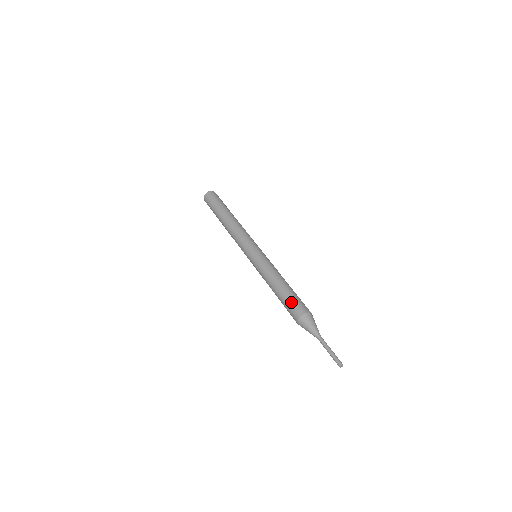
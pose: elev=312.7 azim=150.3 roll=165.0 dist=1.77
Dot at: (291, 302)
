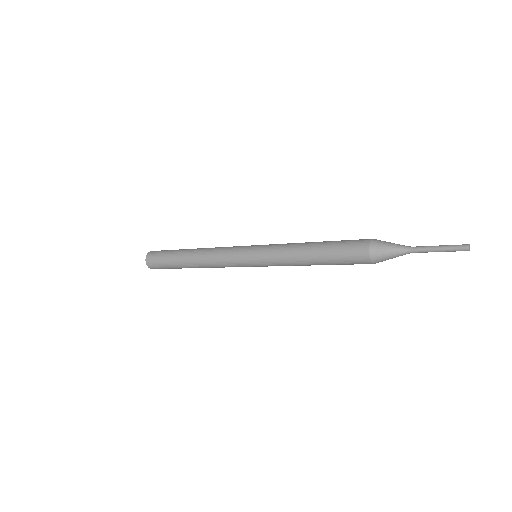
Dot at: (344, 243)
